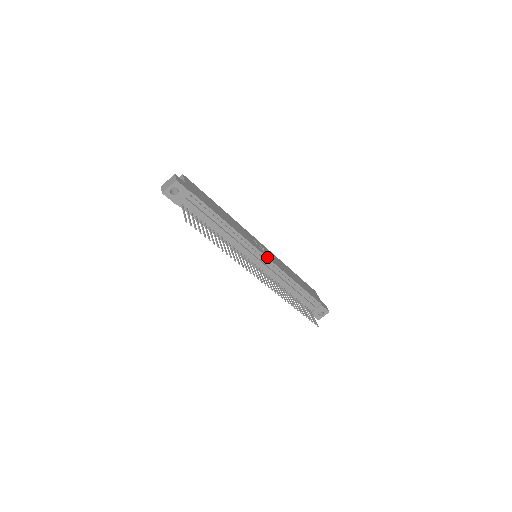
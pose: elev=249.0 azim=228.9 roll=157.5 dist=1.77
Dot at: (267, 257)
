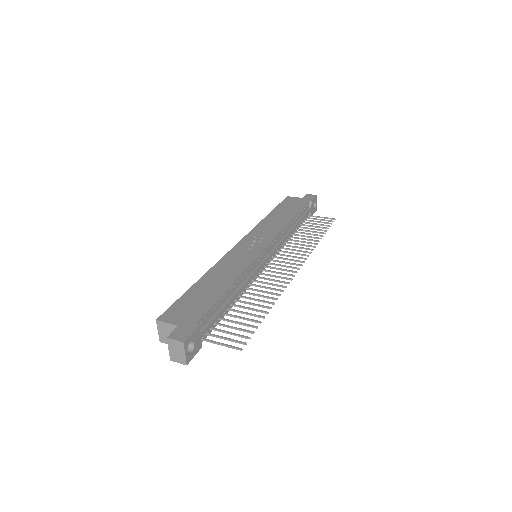
Dot at: (267, 246)
